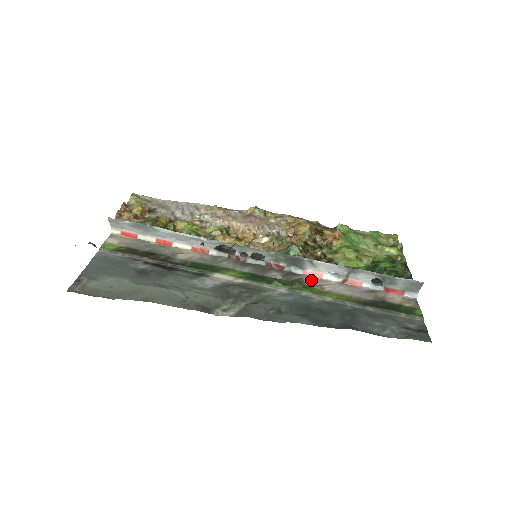
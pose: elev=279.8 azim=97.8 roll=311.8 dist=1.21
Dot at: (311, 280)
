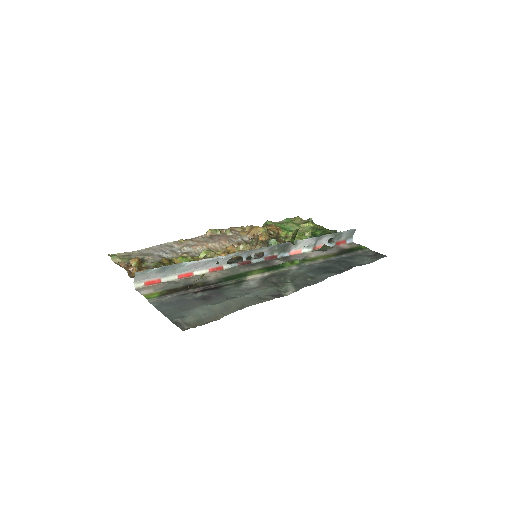
Dot at: (299, 256)
